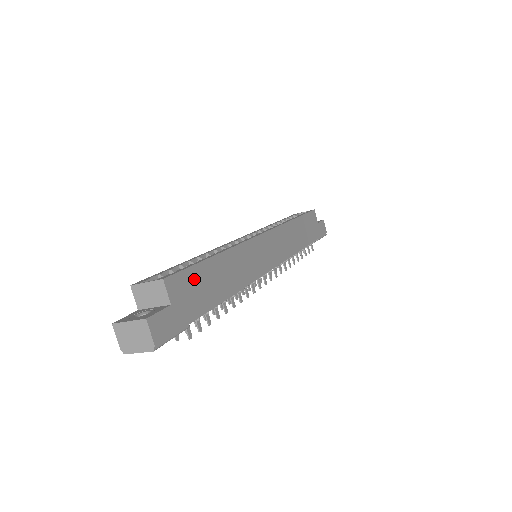
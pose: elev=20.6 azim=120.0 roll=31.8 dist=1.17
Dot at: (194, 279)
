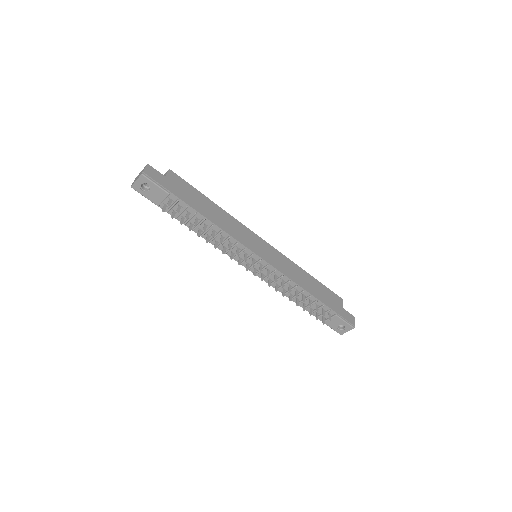
Dot at: (188, 189)
